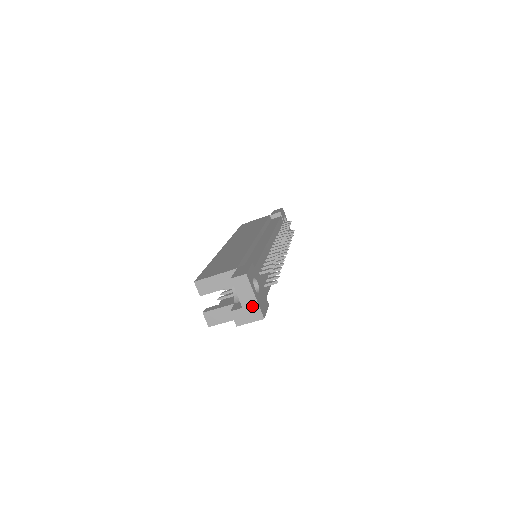
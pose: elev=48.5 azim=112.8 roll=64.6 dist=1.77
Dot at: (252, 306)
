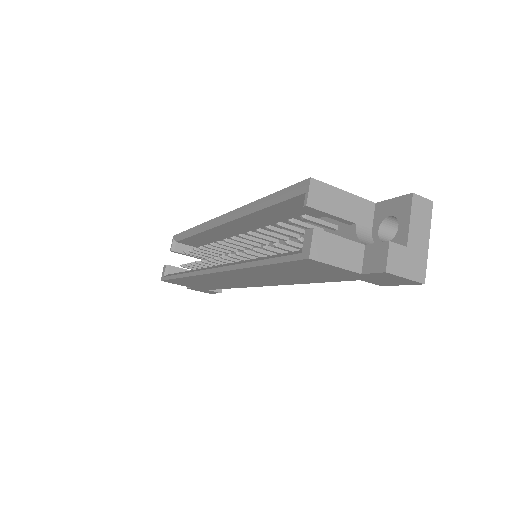
Dot at: (419, 253)
